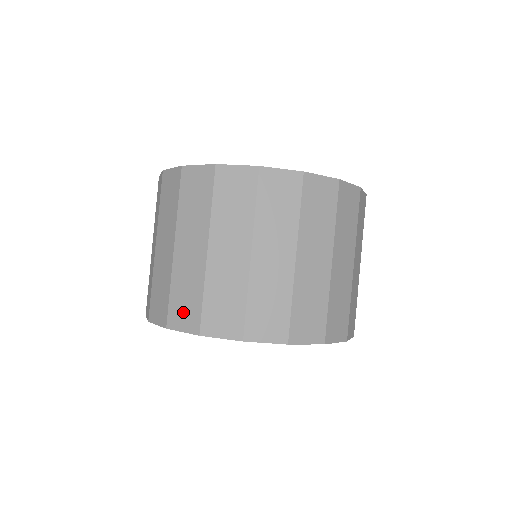
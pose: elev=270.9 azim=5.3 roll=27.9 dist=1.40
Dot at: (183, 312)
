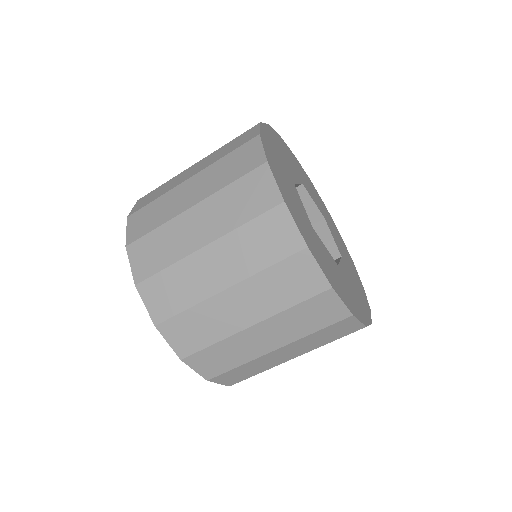
Dot at: (183, 334)
